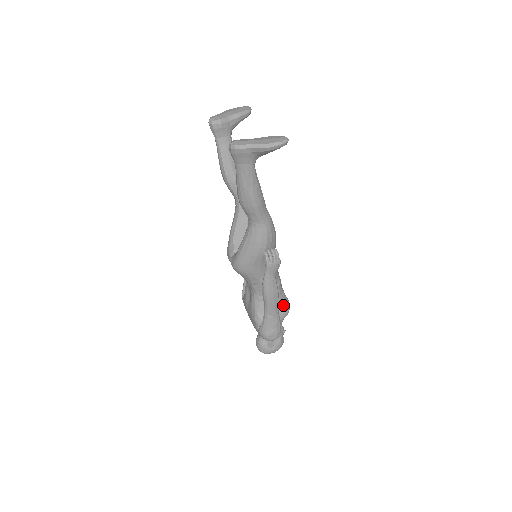
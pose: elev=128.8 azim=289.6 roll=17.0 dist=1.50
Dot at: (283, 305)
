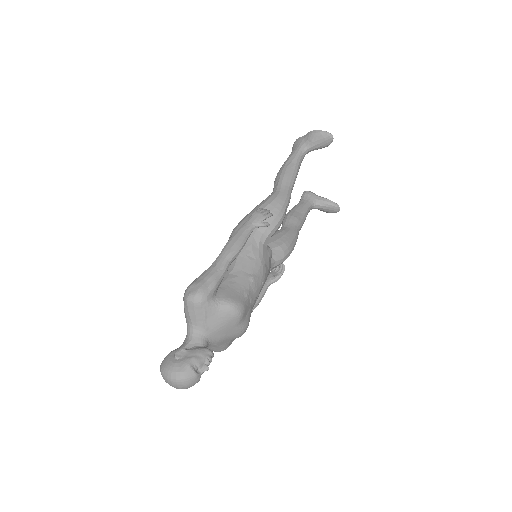
Dot at: (235, 293)
